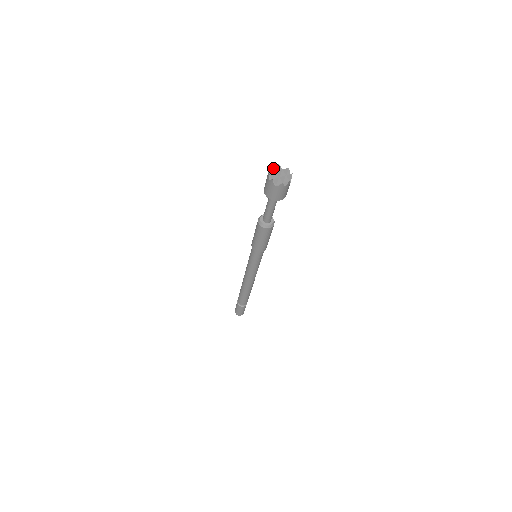
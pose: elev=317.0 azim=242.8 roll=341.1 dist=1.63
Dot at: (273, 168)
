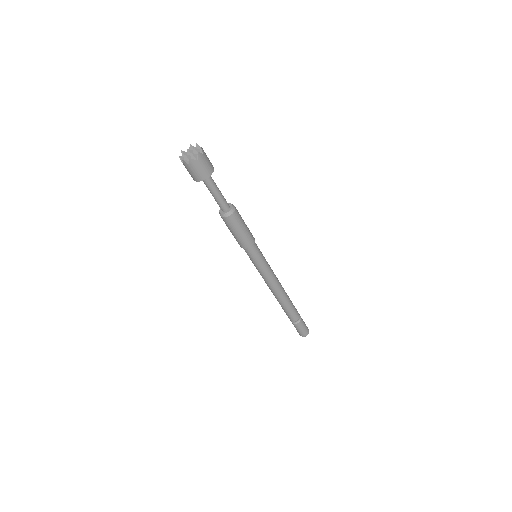
Dot at: (192, 147)
